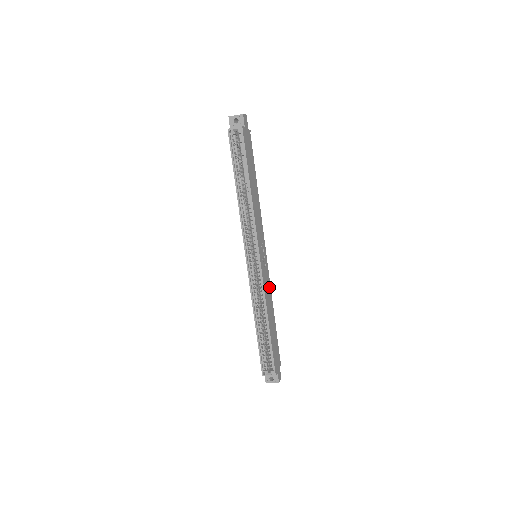
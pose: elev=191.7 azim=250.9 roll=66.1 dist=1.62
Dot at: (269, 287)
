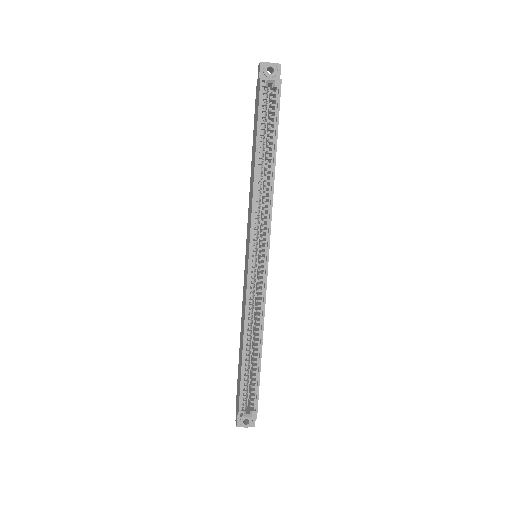
Dot at: occluded
